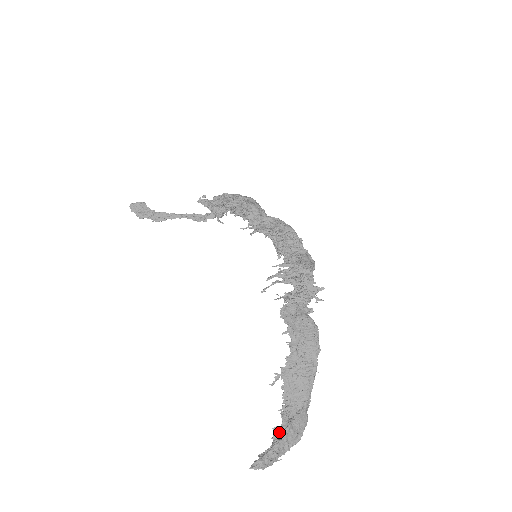
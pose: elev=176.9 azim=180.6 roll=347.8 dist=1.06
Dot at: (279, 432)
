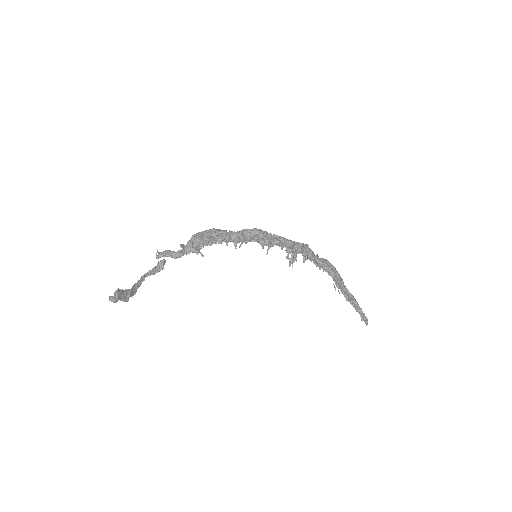
Dot at: (356, 307)
